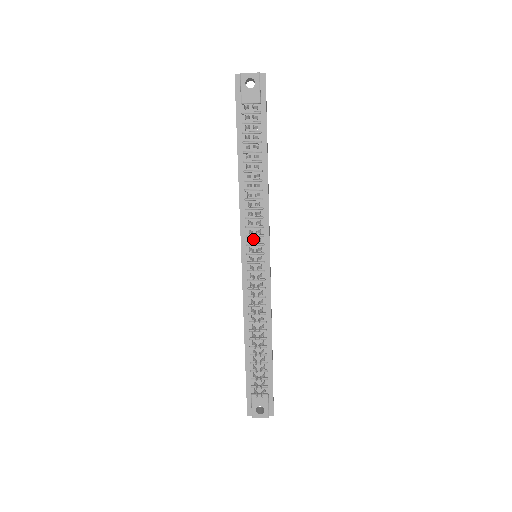
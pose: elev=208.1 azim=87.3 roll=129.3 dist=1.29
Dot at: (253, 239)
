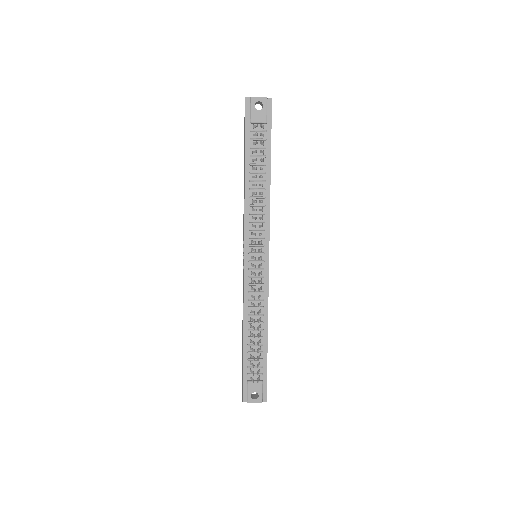
Dot at: (255, 240)
